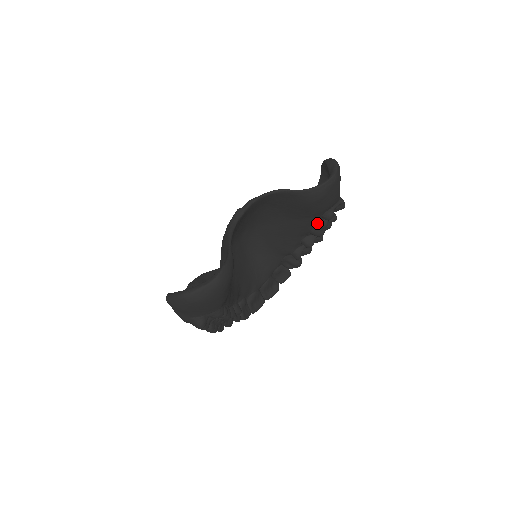
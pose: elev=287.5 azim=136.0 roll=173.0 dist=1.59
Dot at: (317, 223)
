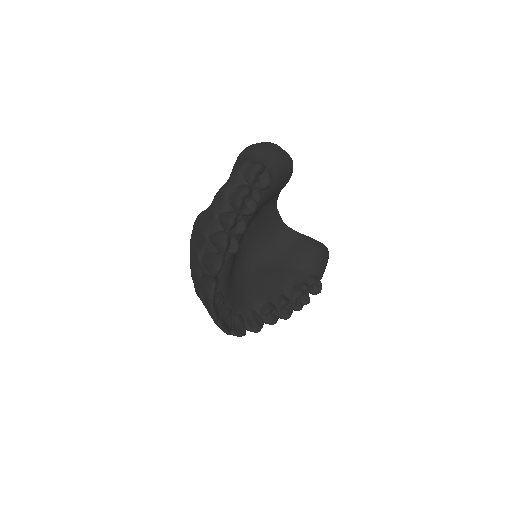
Dot at: (302, 282)
